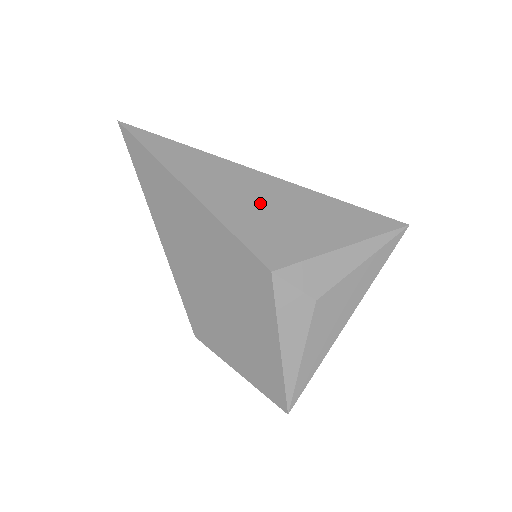
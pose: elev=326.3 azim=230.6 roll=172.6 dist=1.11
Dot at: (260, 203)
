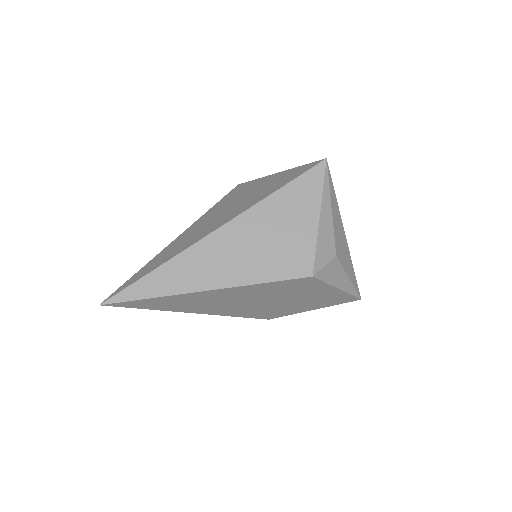
Dot at: (252, 247)
